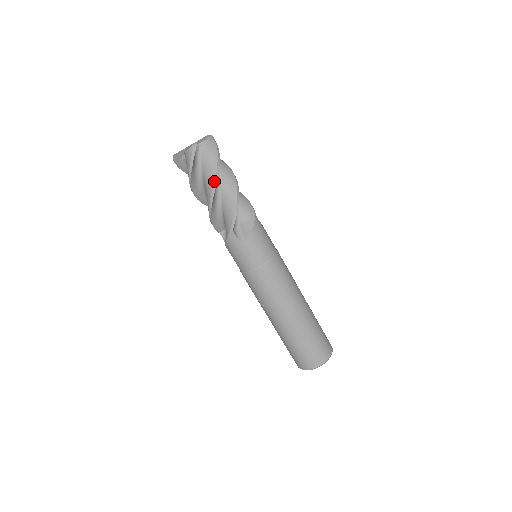
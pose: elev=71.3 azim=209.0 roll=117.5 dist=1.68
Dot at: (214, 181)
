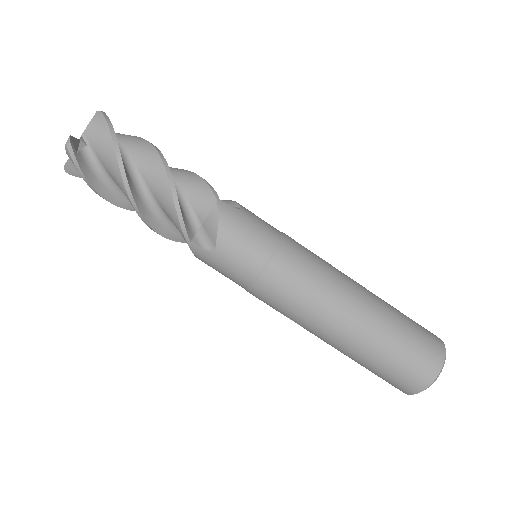
Dot at: (123, 182)
